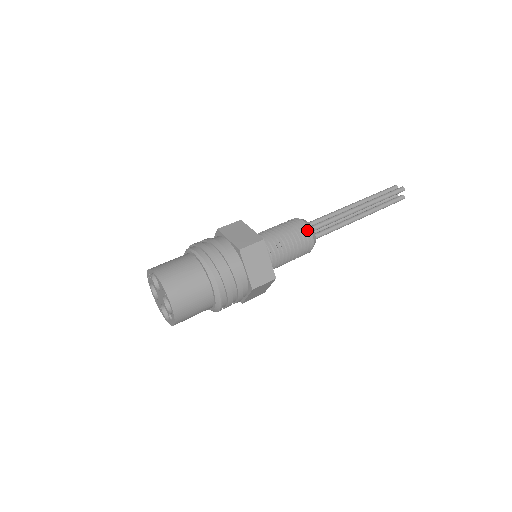
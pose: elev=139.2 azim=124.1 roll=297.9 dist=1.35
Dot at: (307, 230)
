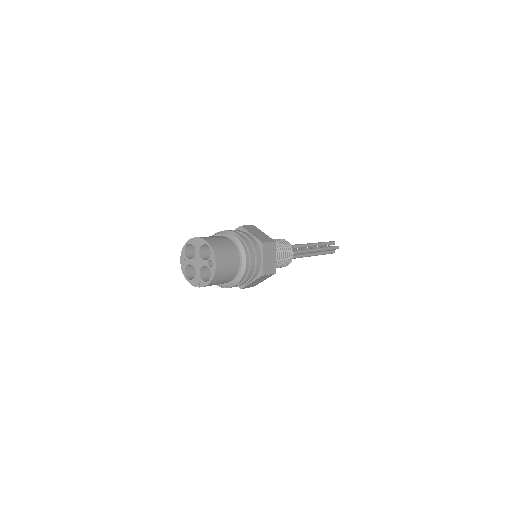
Dot at: (282, 239)
